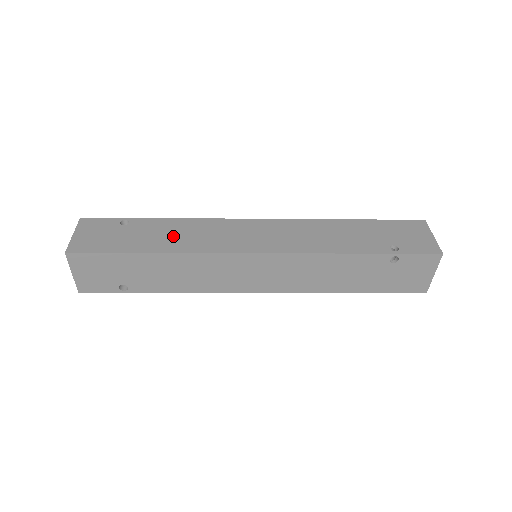
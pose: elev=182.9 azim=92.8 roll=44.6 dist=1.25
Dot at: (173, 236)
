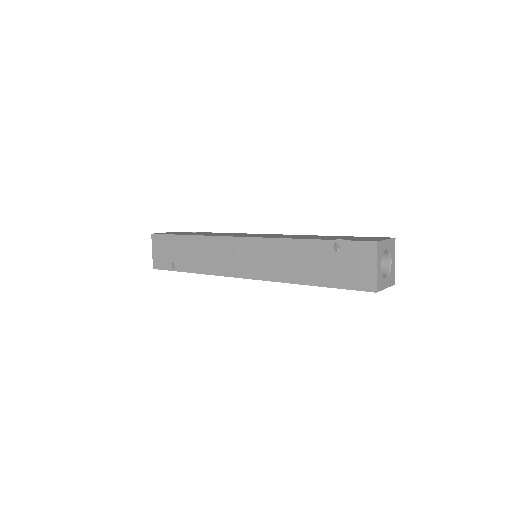
Dot at: occluded
